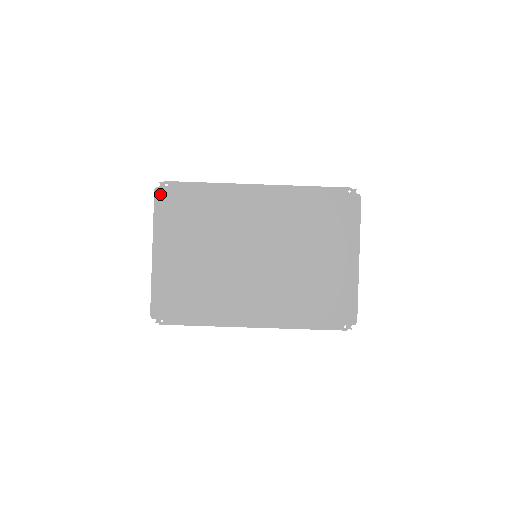
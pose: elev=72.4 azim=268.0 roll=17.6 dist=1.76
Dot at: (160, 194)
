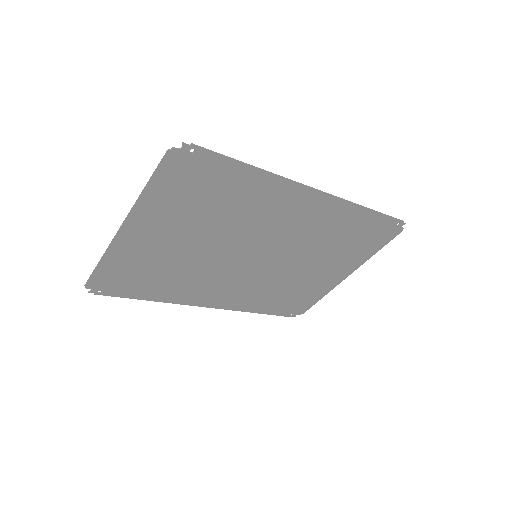
Dot at: (174, 160)
